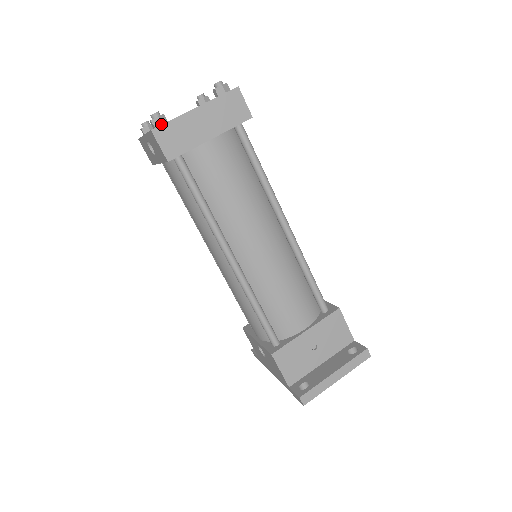
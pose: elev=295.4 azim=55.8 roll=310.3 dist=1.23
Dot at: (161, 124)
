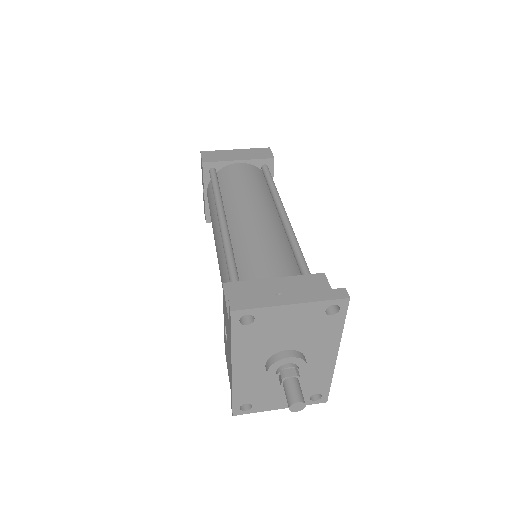
Dot at: occluded
